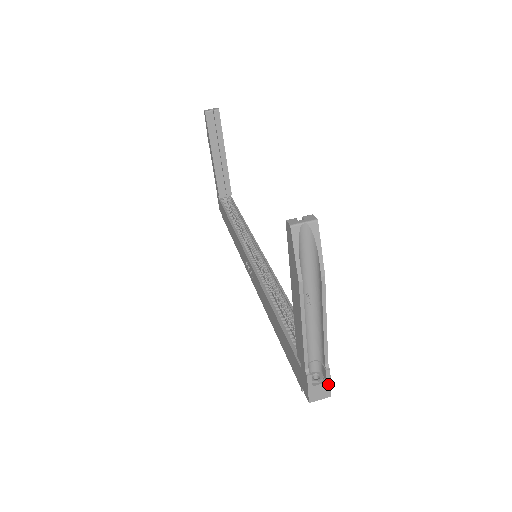
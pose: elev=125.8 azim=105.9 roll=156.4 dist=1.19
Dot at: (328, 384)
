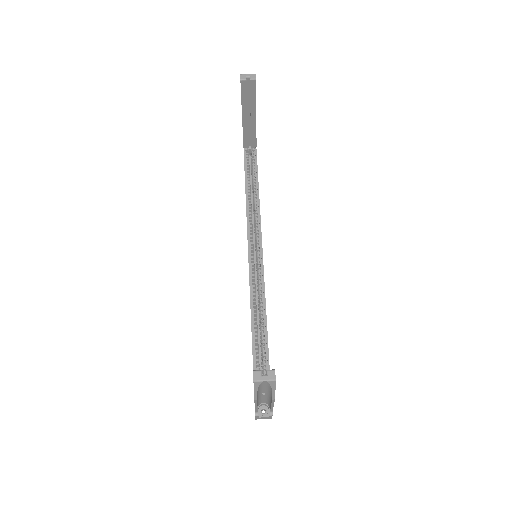
Dot at: (270, 417)
